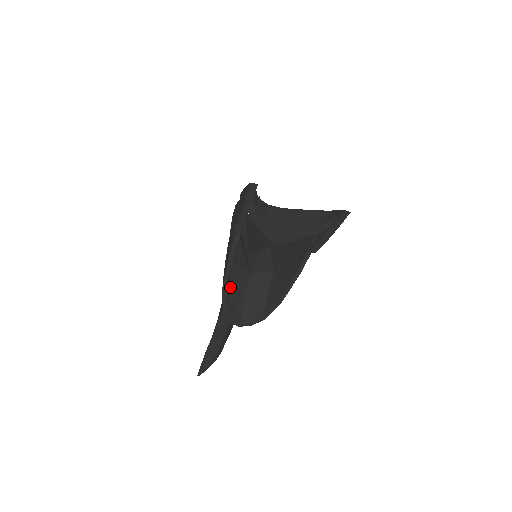
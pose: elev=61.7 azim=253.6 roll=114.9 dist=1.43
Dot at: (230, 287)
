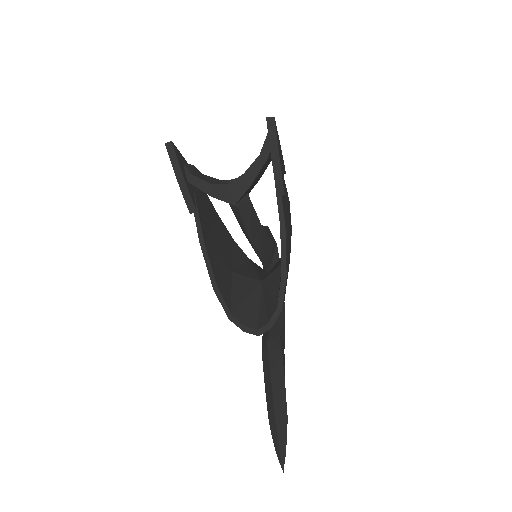
Dot at: (233, 294)
